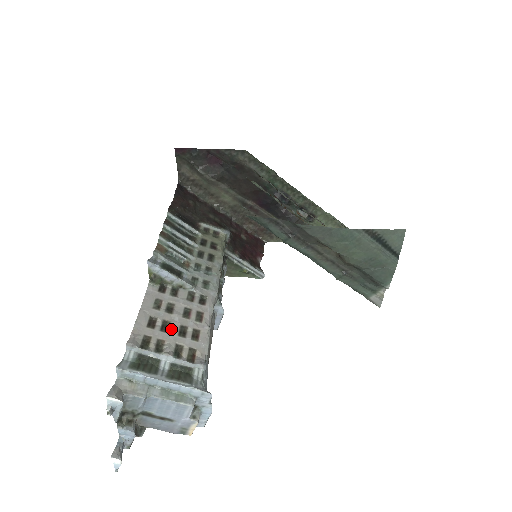
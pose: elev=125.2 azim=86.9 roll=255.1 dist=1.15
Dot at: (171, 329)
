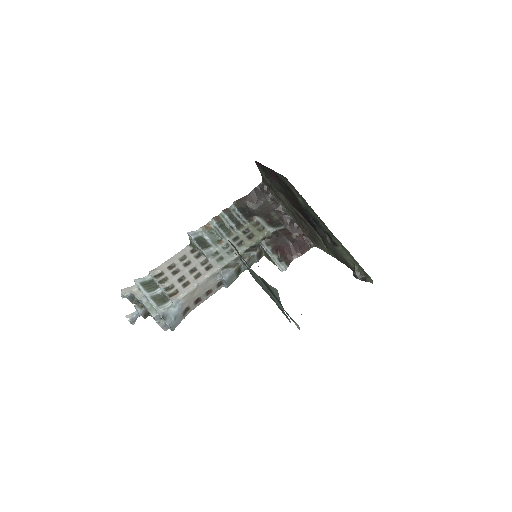
Dot at: (177, 275)
